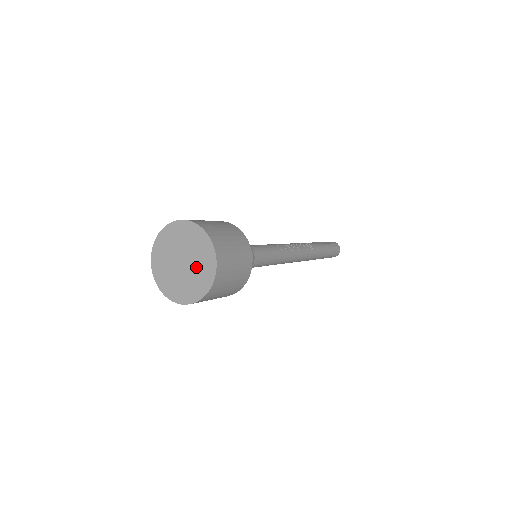
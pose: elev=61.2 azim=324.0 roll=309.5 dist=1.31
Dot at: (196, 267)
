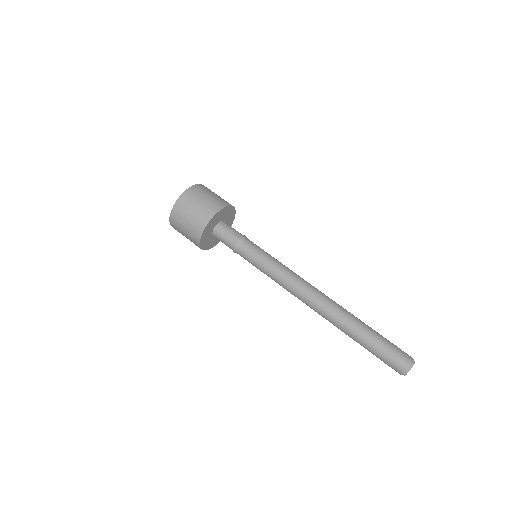
Dot at: occluded
